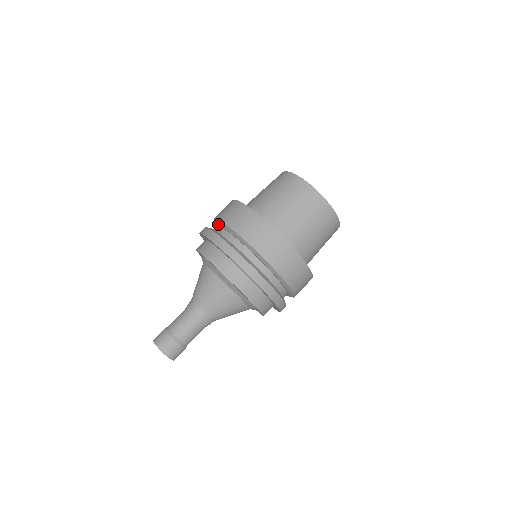
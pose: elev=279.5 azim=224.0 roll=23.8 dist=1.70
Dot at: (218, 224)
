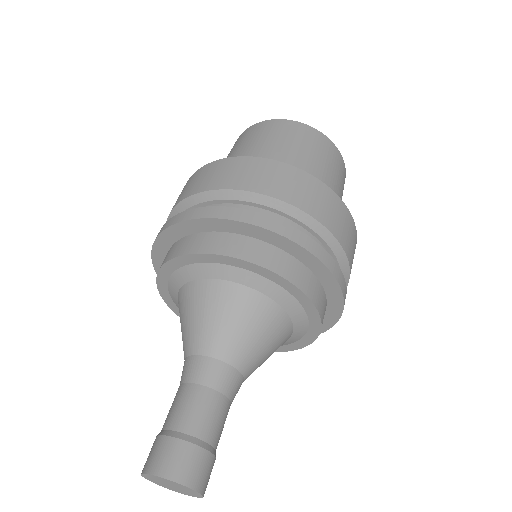
Dot at: occluded
